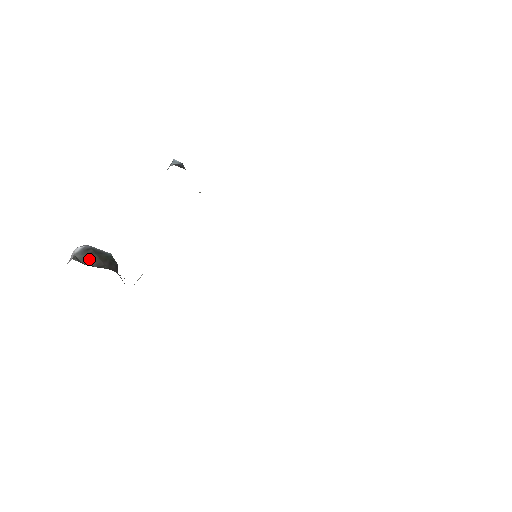
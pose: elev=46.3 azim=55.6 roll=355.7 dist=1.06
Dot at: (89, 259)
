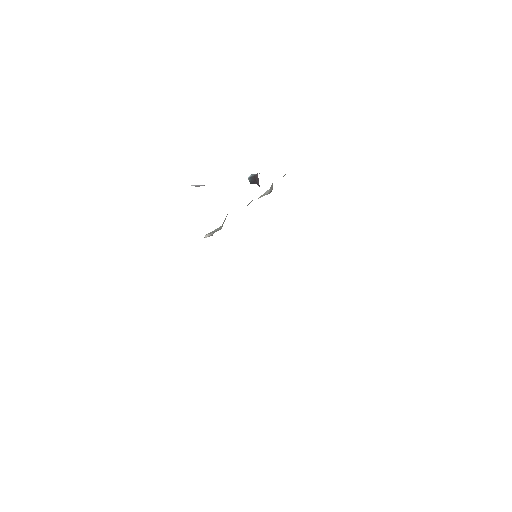
Dot at: occluded
